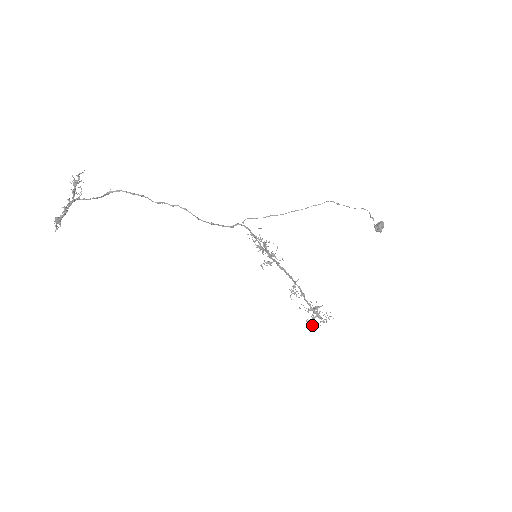
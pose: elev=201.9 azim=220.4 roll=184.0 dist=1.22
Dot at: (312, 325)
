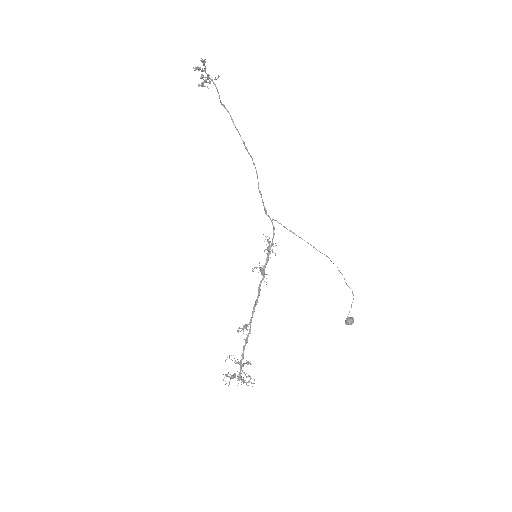
Dot at: occluded
